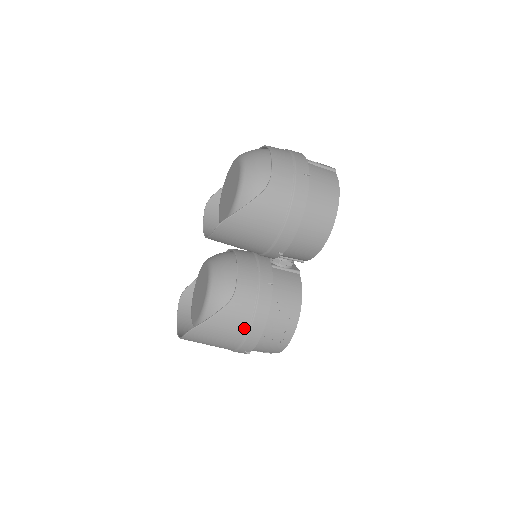
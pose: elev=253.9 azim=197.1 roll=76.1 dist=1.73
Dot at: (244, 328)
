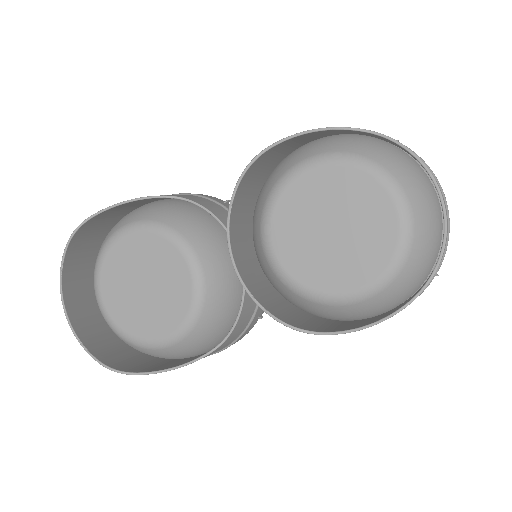
Dot at: occluded
